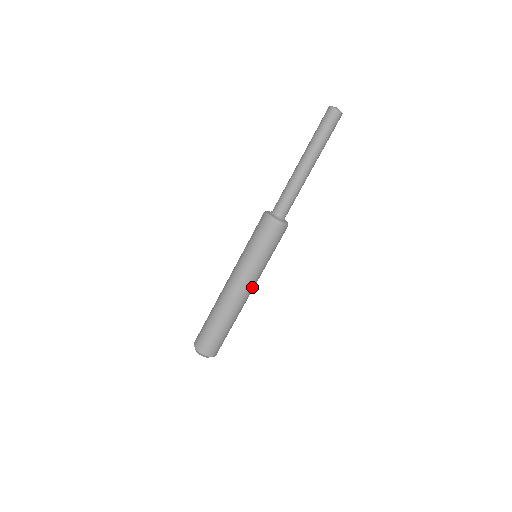
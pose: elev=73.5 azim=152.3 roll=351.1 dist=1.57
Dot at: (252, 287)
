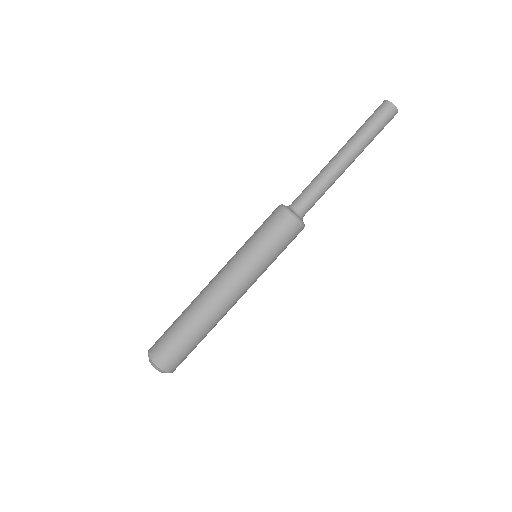
Dot at: (242, 292)
